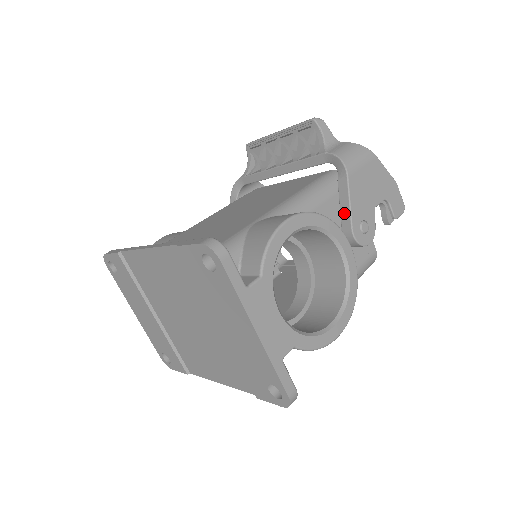
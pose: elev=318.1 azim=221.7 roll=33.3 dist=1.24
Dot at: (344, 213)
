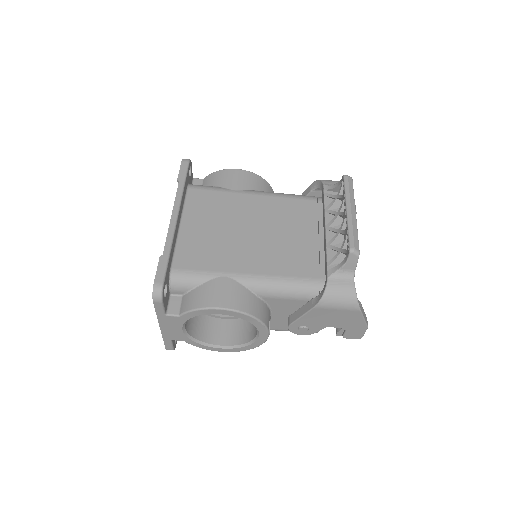
Dot at: (297, 314)
